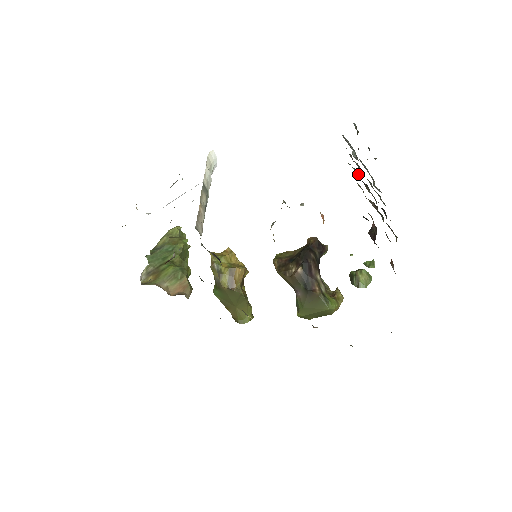
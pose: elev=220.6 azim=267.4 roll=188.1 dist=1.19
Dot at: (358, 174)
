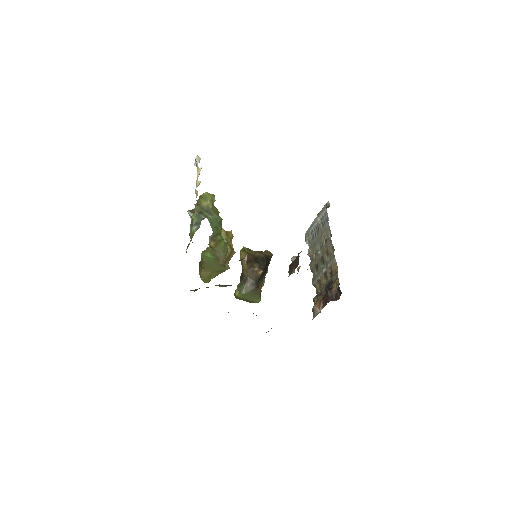
Dot at: (334, 250)
